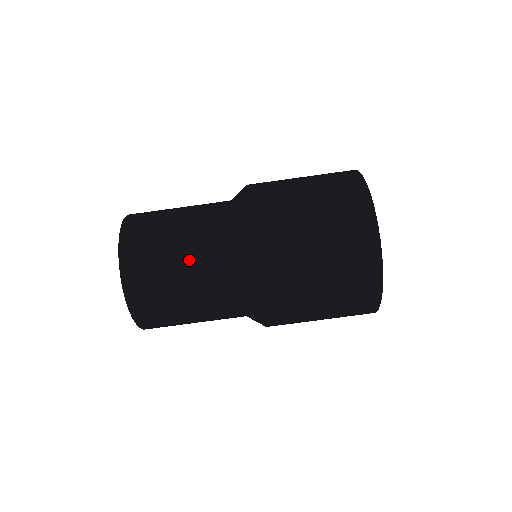
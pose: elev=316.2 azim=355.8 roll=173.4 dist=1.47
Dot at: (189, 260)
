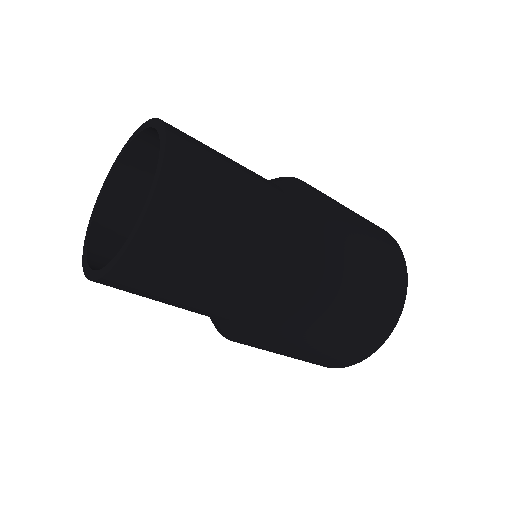
Dot at: (224, 268)
